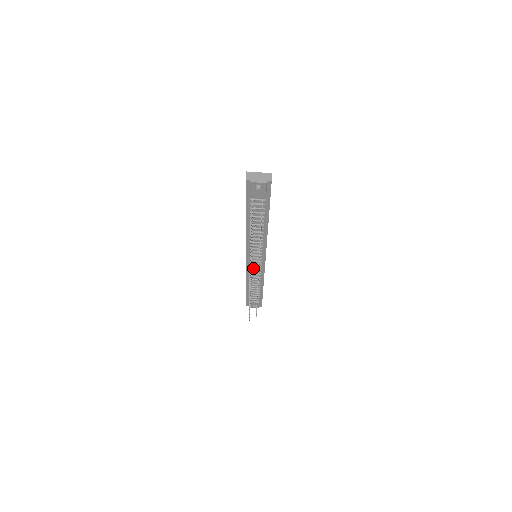
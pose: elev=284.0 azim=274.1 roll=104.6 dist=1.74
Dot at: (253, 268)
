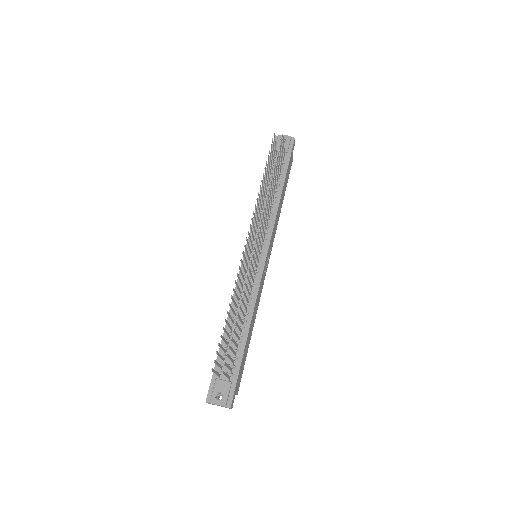
Dot at: occluded
